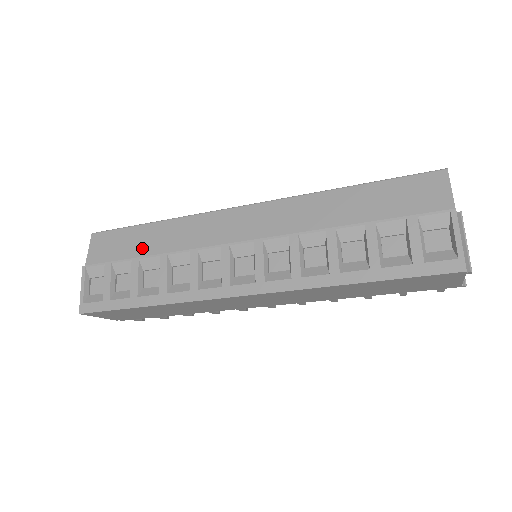
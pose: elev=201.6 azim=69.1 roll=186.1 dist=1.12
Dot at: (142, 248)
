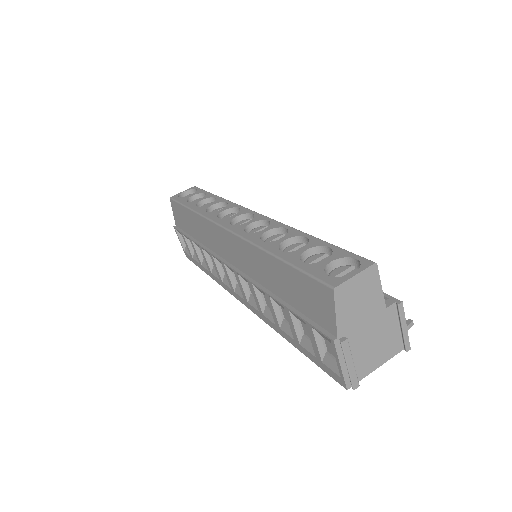
Dot at: (191, 230)
